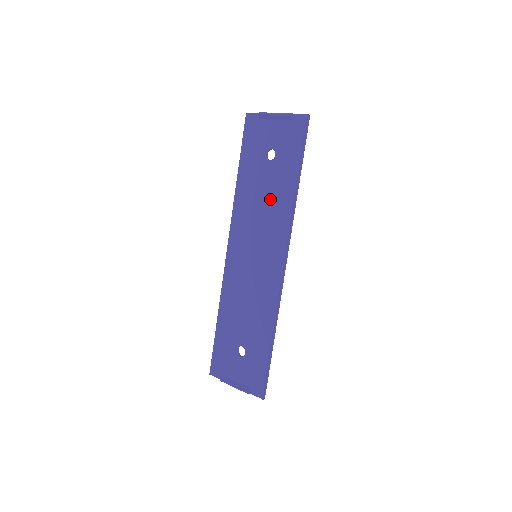
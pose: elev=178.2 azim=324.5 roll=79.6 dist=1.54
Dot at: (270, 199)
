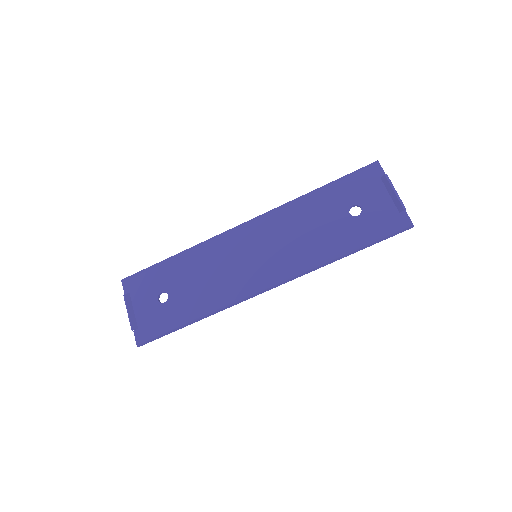
Dot at: (315, 237)
